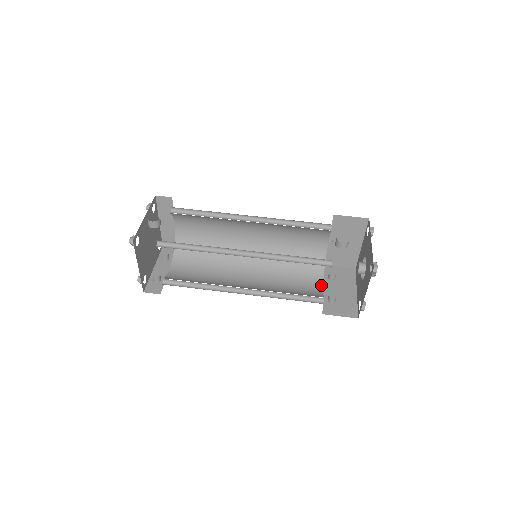
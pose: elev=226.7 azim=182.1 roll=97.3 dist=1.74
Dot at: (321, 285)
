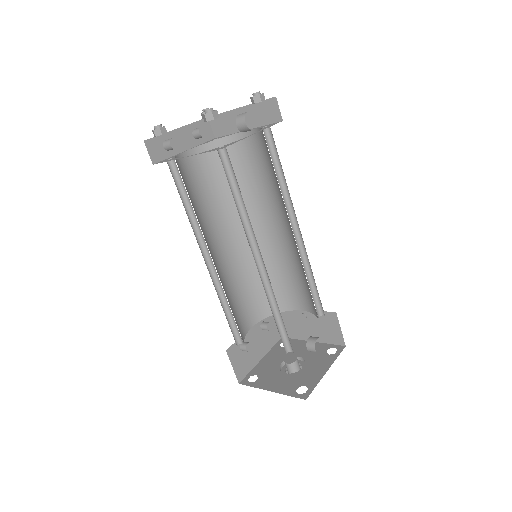
Dot at: (253, 324)
